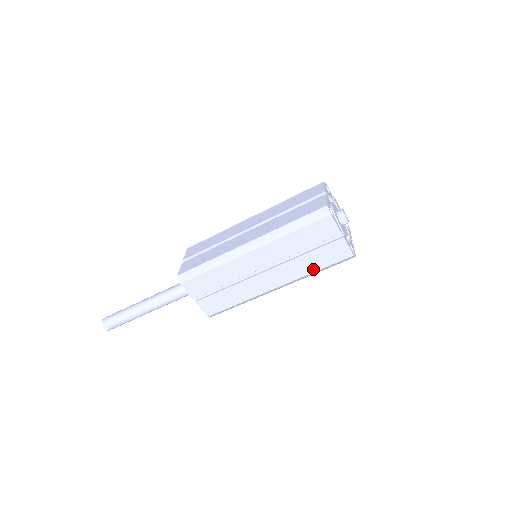
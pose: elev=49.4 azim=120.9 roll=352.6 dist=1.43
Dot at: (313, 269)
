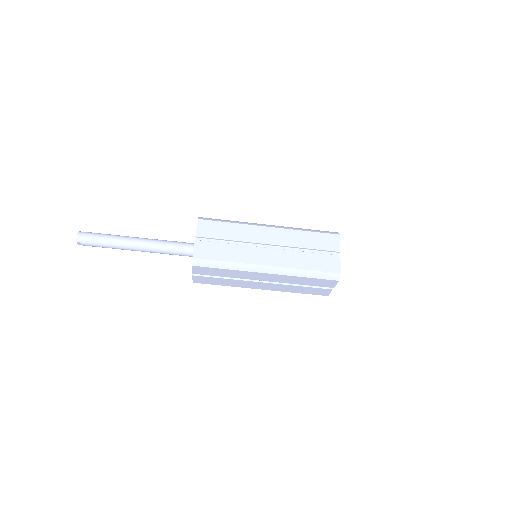
Dot at: (296, 292)
